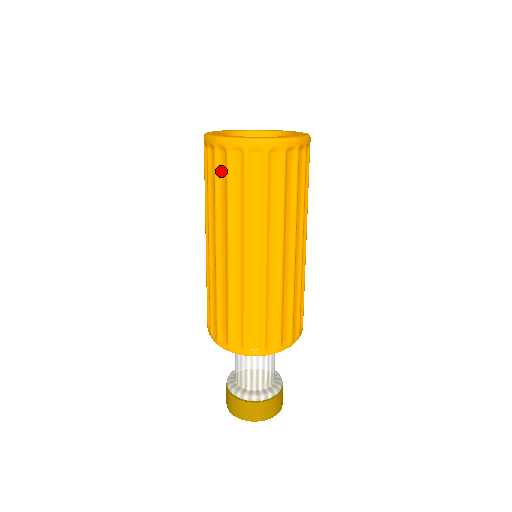
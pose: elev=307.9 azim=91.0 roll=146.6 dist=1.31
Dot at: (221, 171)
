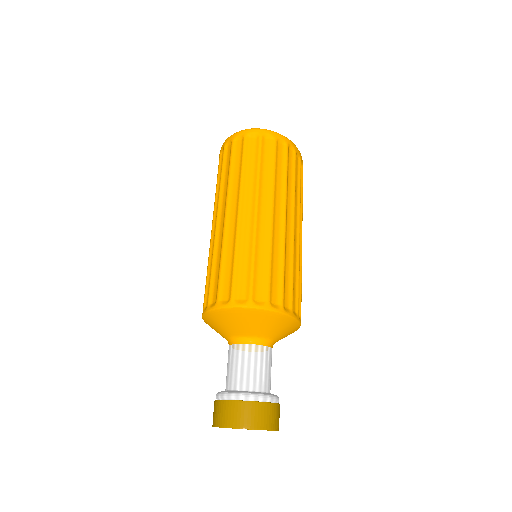
Dot at: (227, 159)
